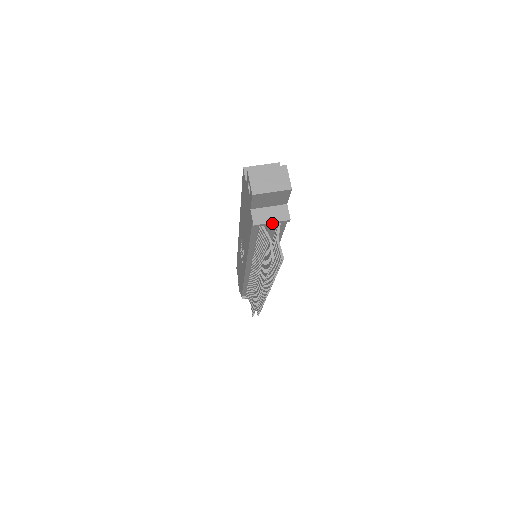
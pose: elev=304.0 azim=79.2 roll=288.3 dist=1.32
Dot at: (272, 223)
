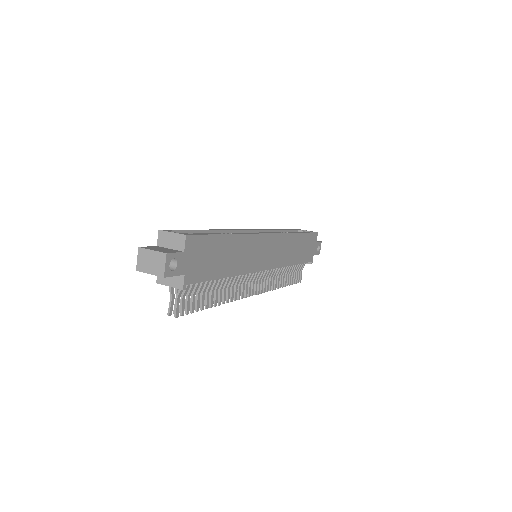
Dot at: (171, 286)
